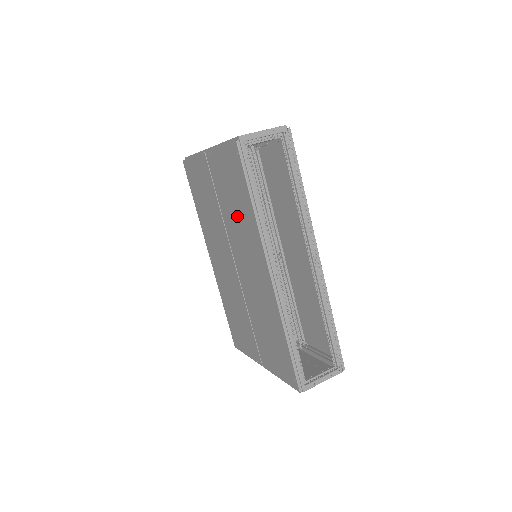
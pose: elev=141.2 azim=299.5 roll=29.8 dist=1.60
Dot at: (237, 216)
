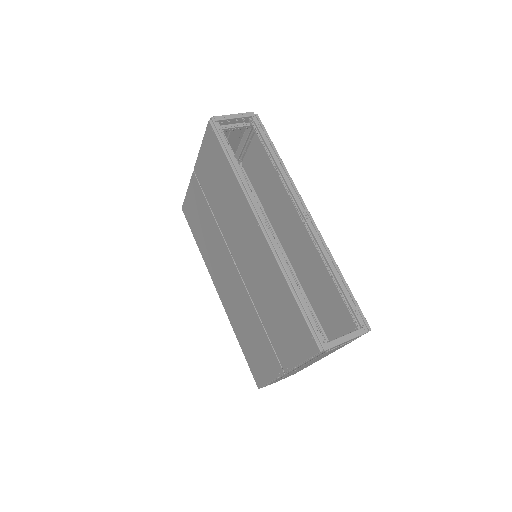
Dot at: (225, 199)
